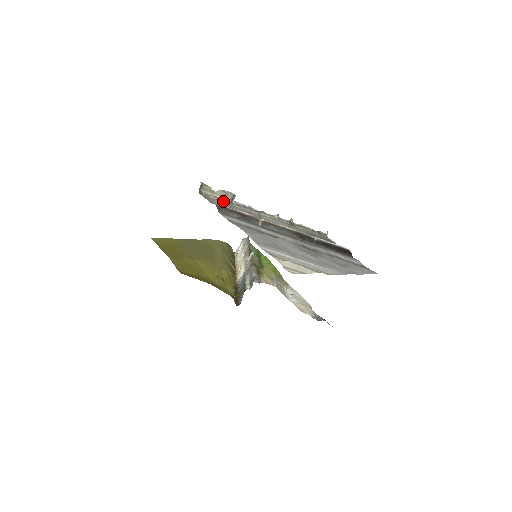
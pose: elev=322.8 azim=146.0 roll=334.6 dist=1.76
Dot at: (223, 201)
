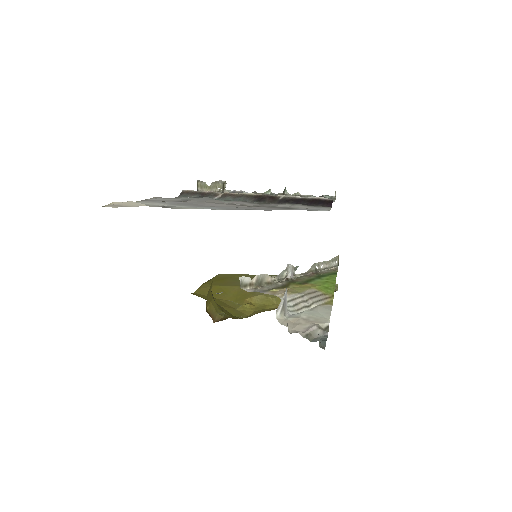
Dot at: occluded
